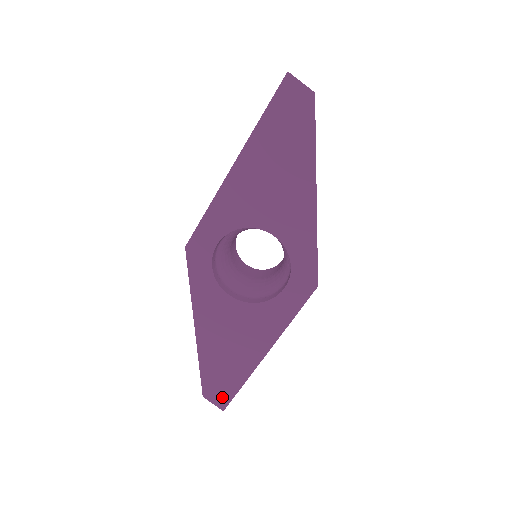
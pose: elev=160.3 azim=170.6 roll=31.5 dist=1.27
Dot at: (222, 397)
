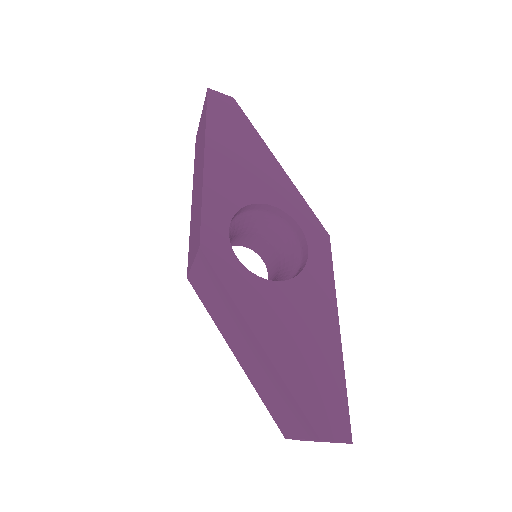
Dot at: (338, 422)
